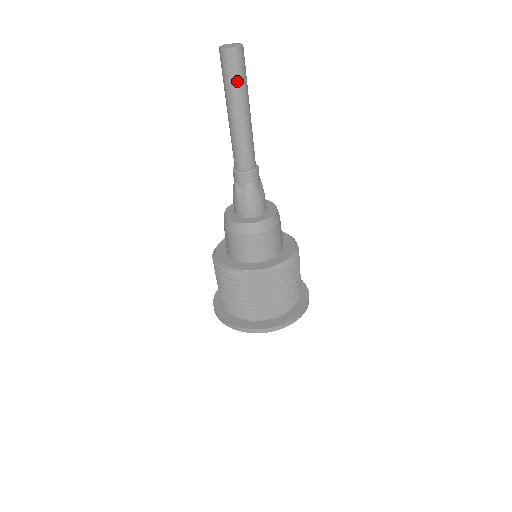
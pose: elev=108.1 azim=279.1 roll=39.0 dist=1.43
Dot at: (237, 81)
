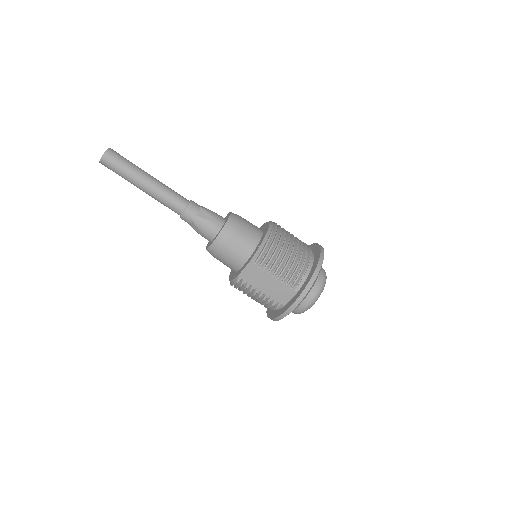
Dot at: (122, 171)
